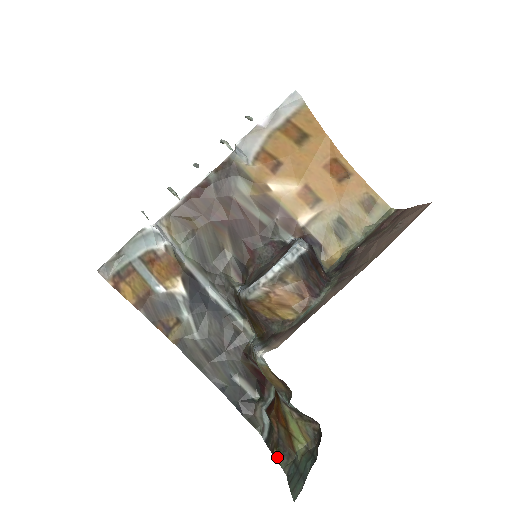
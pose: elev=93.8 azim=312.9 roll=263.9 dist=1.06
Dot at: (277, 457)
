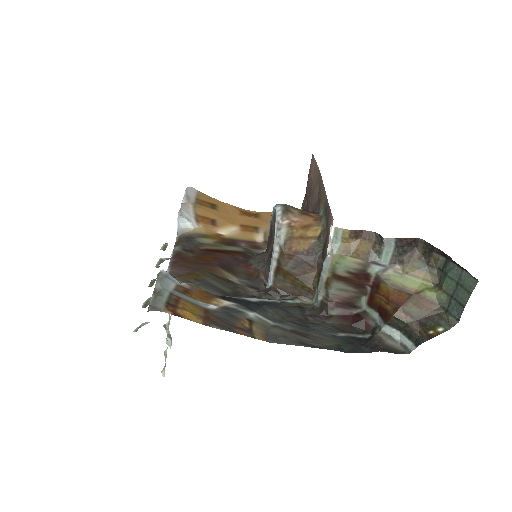
Dot at: (437, 332)
